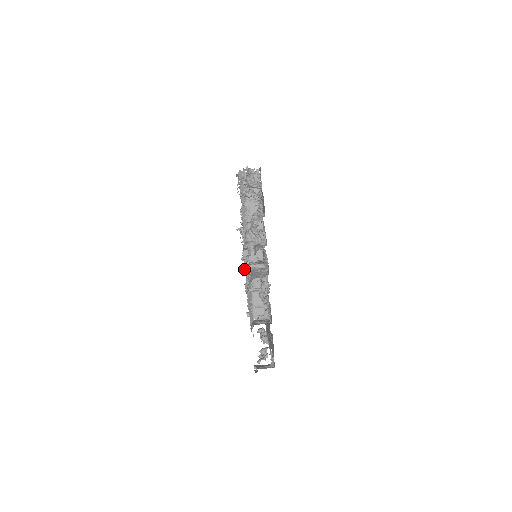
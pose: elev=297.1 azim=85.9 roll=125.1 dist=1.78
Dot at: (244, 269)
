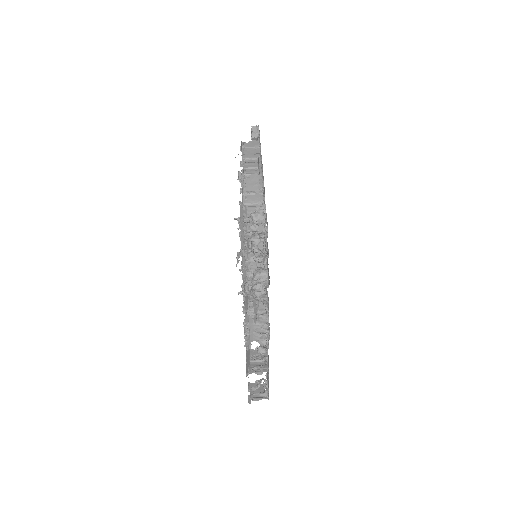
Dot at: occluded
